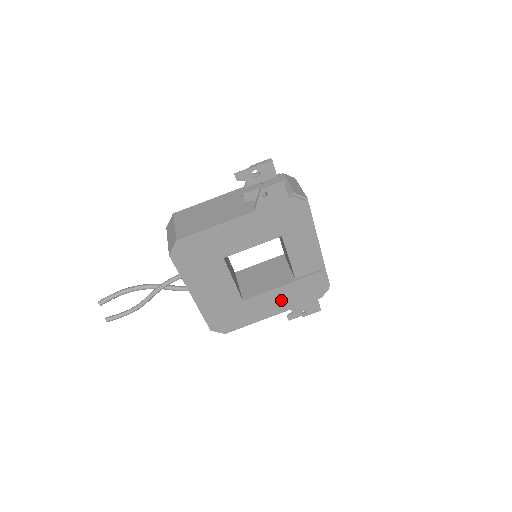
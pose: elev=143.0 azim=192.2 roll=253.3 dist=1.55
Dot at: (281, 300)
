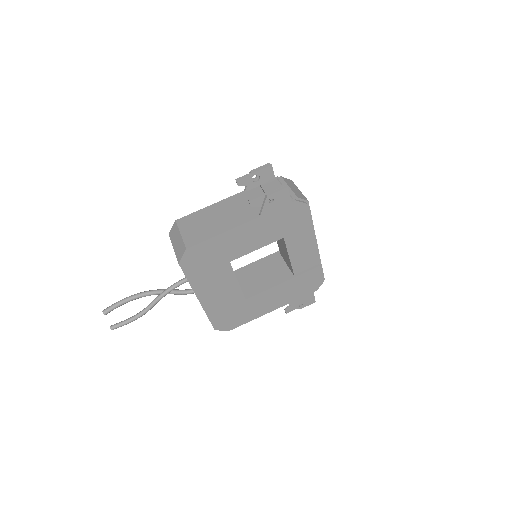
Dot at: (280, 296)
